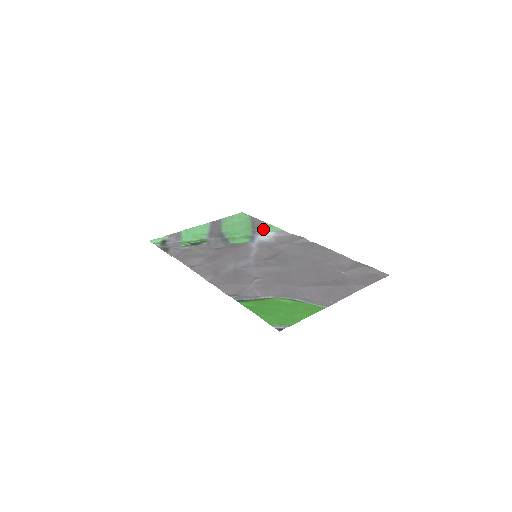
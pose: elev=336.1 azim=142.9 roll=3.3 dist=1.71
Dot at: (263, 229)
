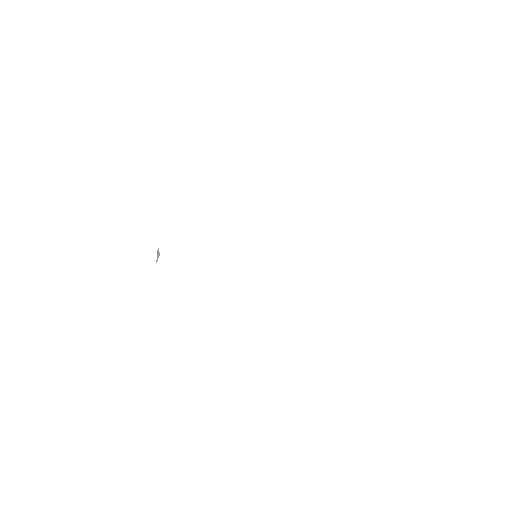
Dot at: occluded
